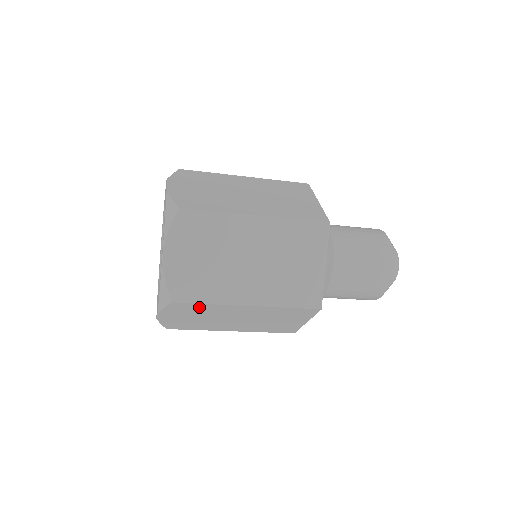
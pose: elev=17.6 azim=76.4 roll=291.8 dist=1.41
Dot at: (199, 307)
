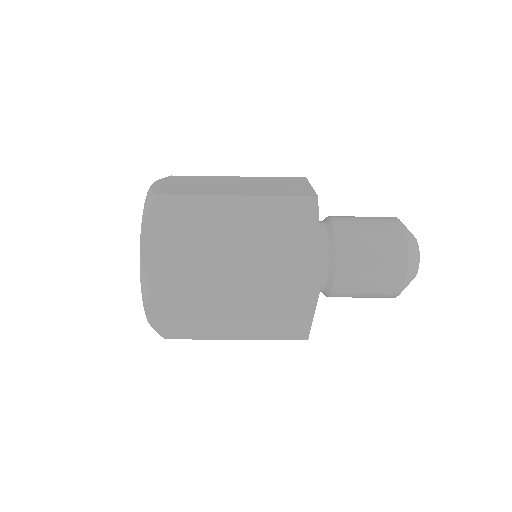
Dot at: occluded
